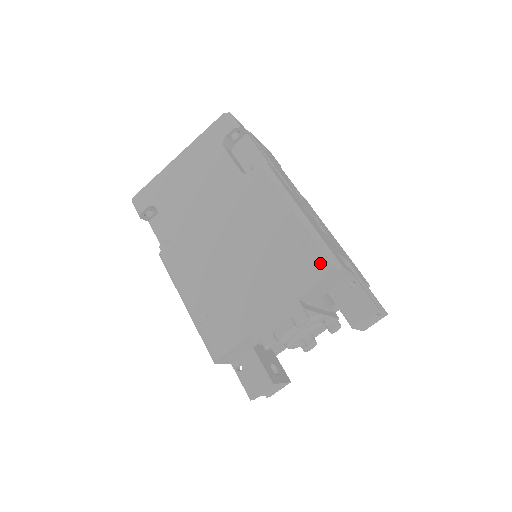
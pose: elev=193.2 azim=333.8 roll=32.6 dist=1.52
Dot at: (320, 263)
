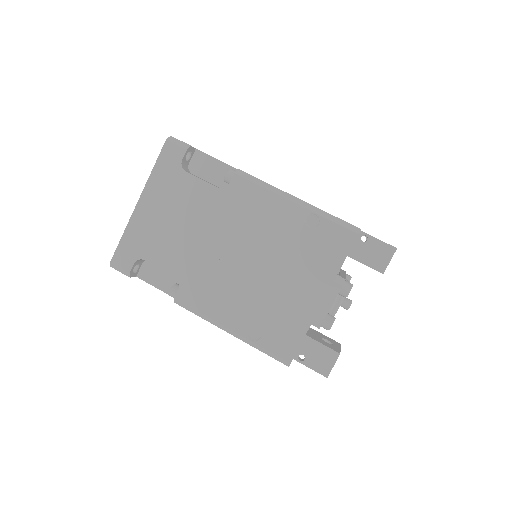
Dot at: (341, 235)
